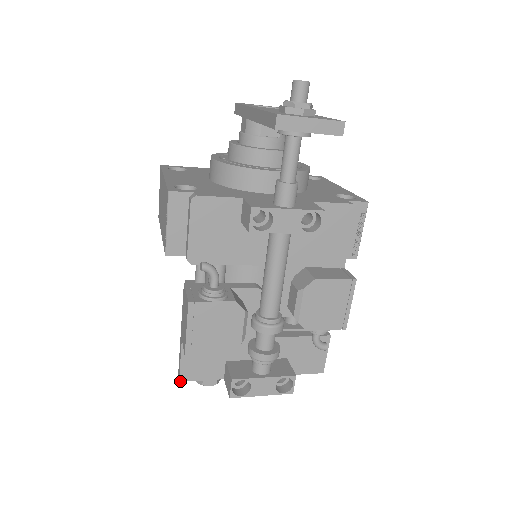
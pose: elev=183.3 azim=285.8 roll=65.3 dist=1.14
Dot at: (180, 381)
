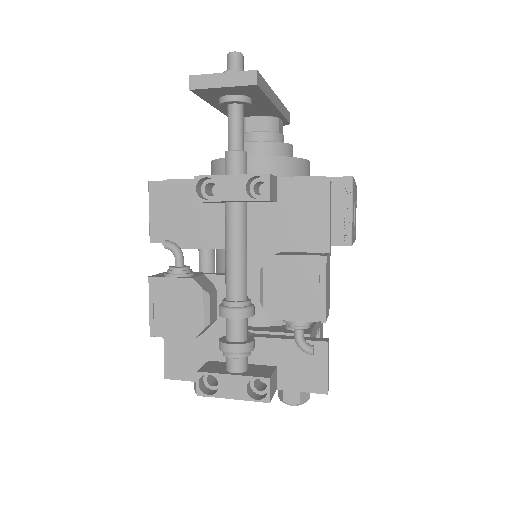
Dot at: (165, 378)
